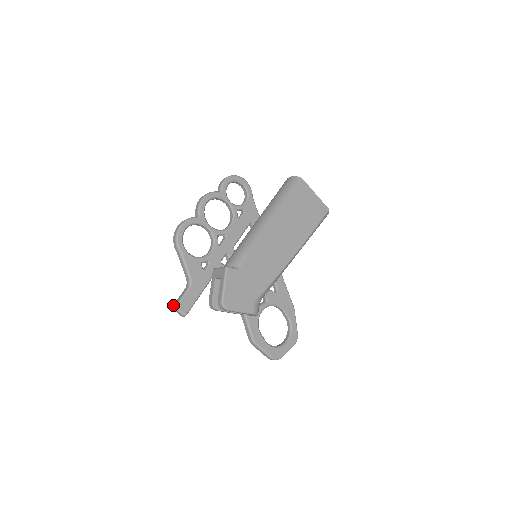
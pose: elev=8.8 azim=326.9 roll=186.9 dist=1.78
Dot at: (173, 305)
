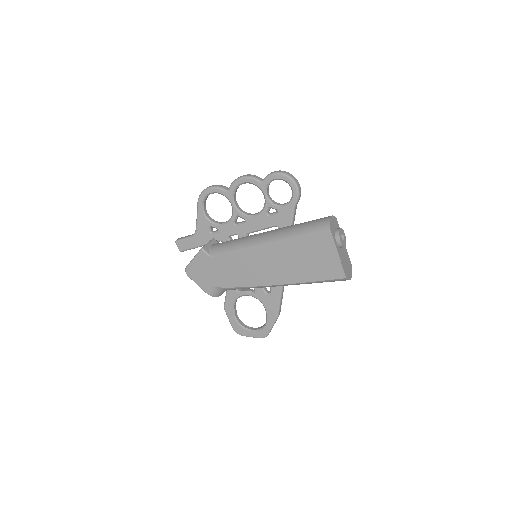
Dot at: (178, 238)
